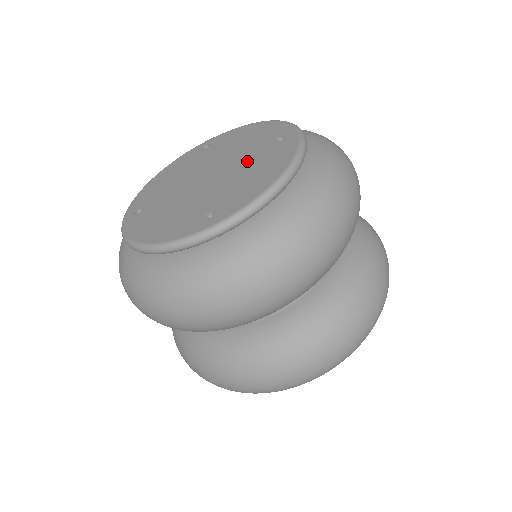
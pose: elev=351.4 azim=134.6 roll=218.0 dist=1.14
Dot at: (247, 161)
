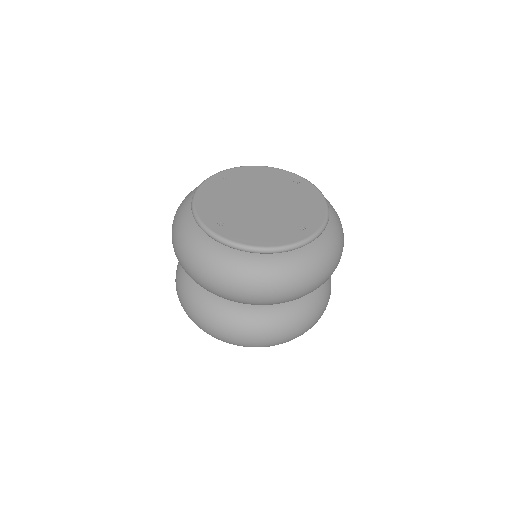
Dot at: (286, 194)
